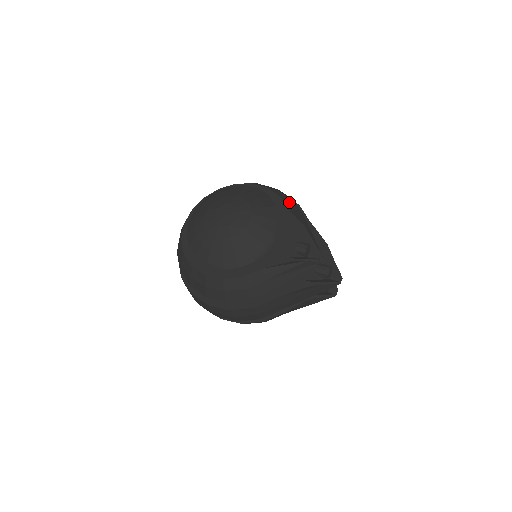
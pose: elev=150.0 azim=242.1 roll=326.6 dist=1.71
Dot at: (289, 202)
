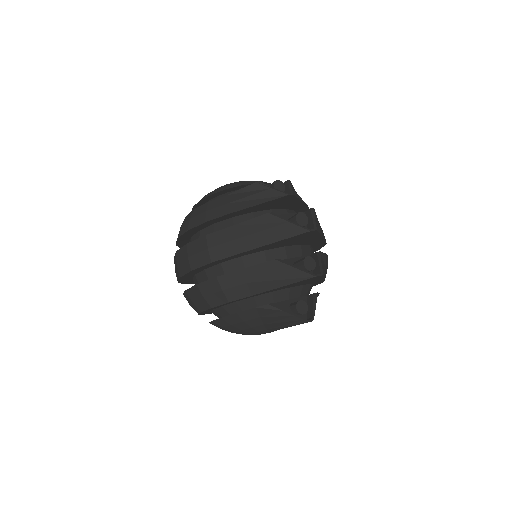
Dot at: occluded
